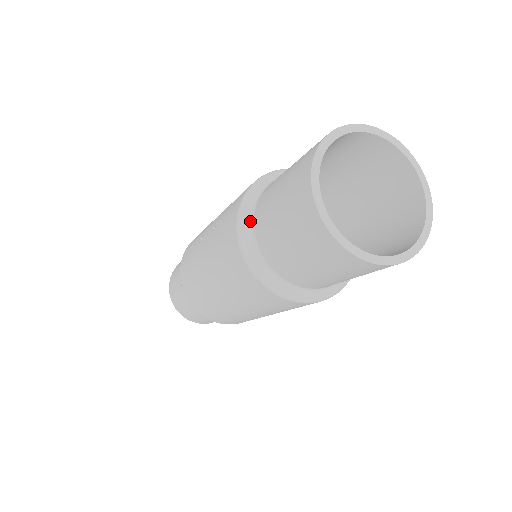
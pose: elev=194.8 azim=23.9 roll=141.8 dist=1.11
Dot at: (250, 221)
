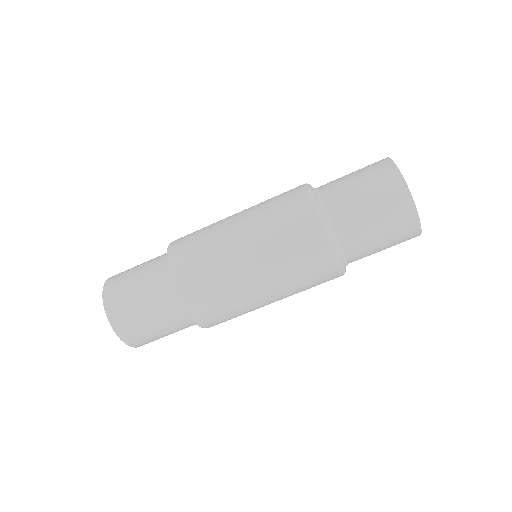
Dot at: occluded
